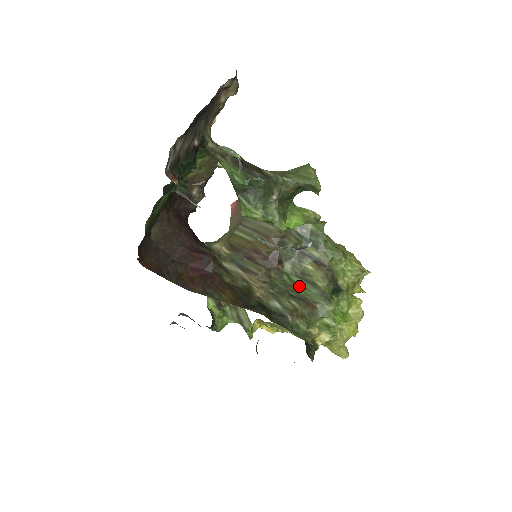
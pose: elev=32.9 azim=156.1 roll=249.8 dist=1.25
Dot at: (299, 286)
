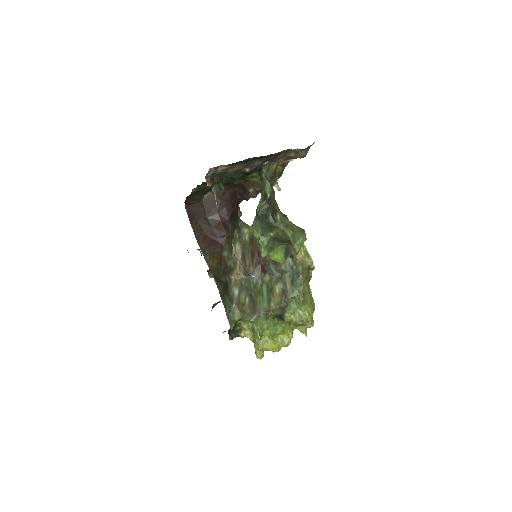
Dot at: (261, 294)
